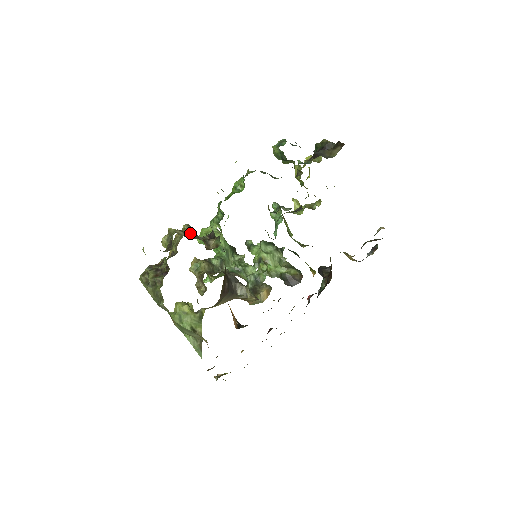
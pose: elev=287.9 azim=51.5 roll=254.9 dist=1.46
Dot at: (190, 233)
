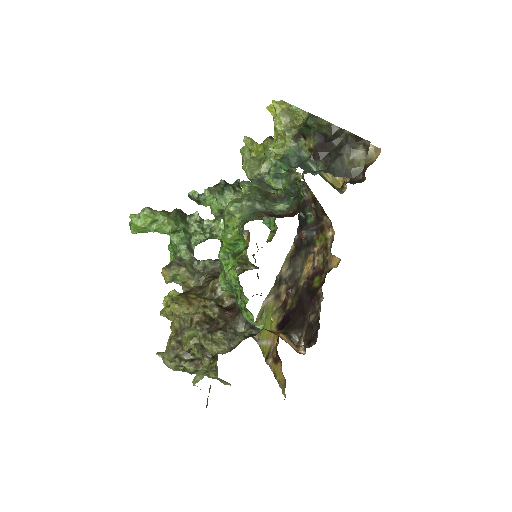
Dot at: (229, 339)
